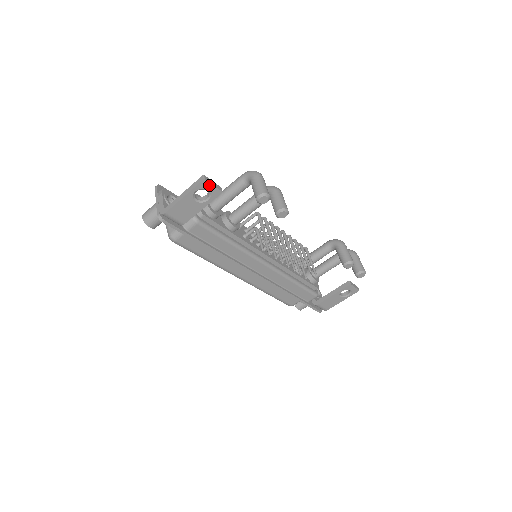
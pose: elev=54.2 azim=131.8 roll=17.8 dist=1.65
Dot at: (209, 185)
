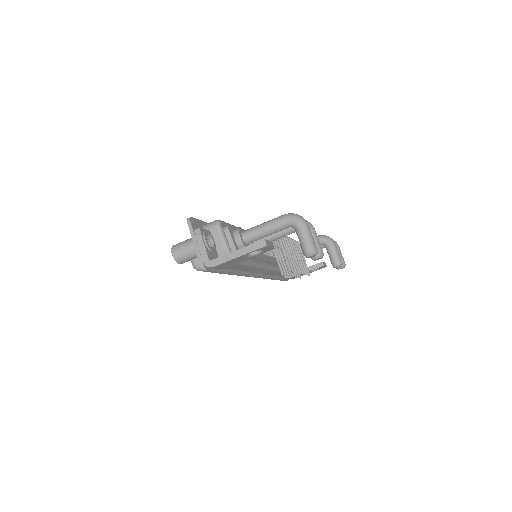
Dot at: (267, 247)
